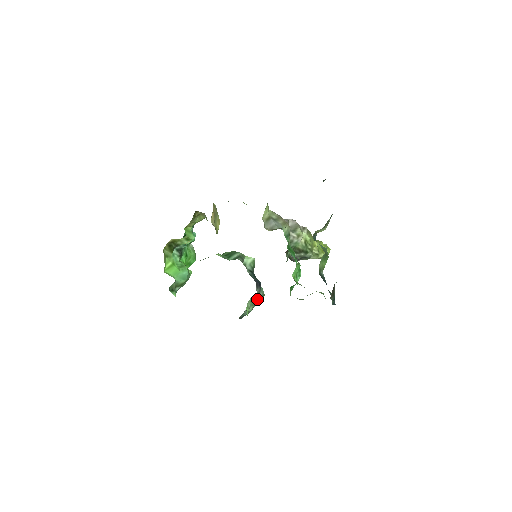
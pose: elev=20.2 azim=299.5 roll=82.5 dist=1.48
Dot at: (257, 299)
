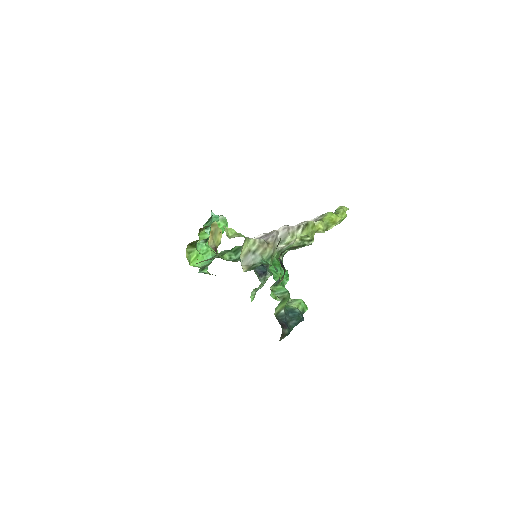
Dot at: (262, 284)
